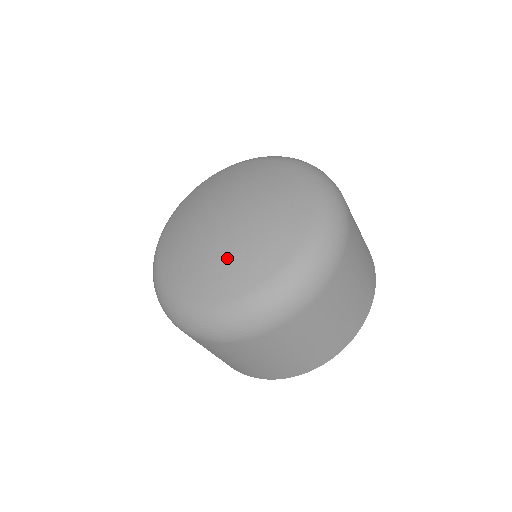
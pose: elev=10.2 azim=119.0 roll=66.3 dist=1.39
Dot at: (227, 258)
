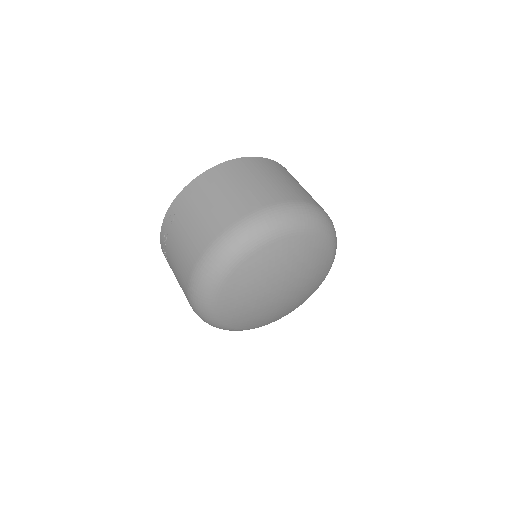
Dot at: (283, 311)
